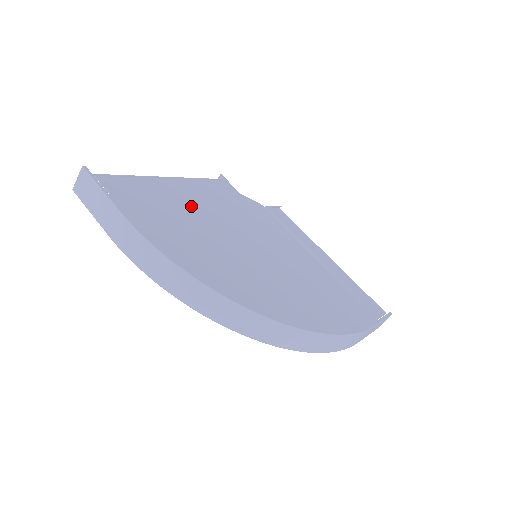
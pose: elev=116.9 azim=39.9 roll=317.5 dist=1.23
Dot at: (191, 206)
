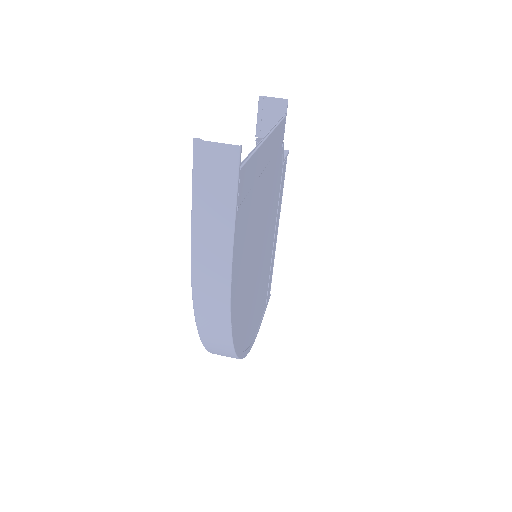
Dot at: (261, 193)
